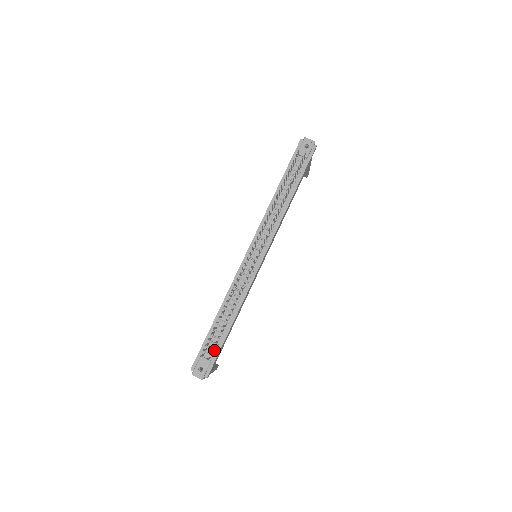
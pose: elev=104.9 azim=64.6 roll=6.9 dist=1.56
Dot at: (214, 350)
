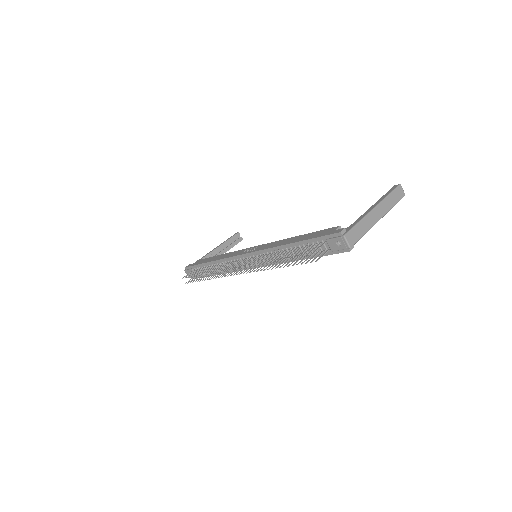
Dot at: occluded
